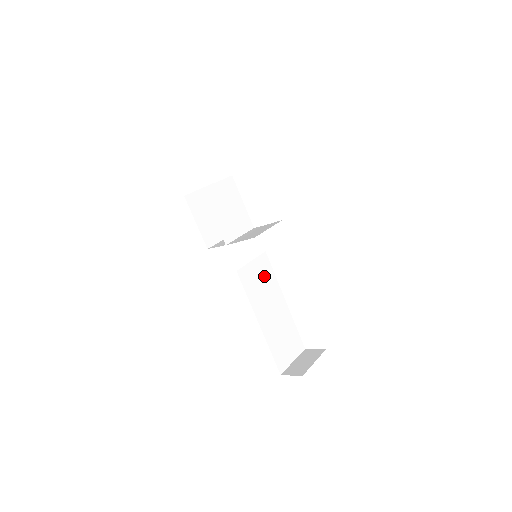
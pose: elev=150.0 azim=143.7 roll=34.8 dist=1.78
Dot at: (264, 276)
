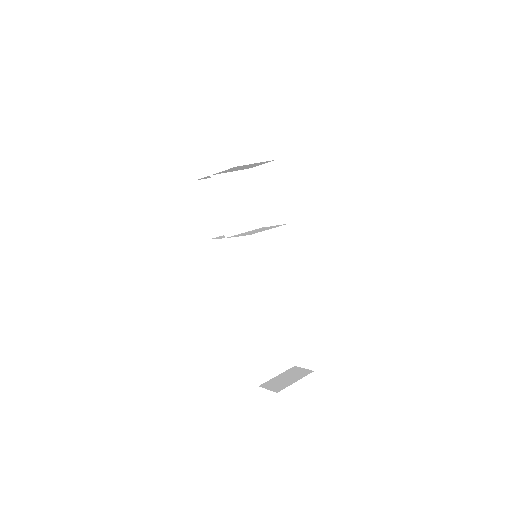
Dot at: (263, 279)
